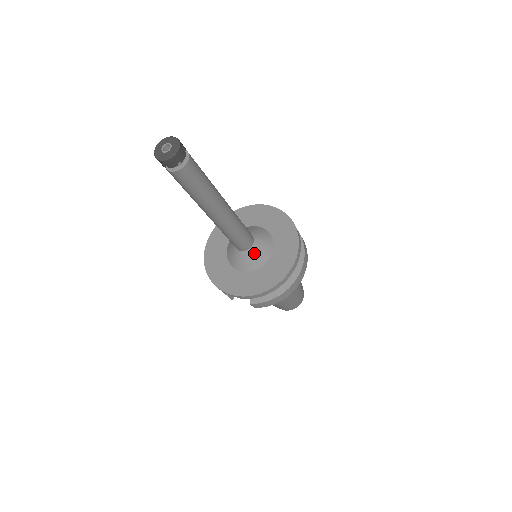
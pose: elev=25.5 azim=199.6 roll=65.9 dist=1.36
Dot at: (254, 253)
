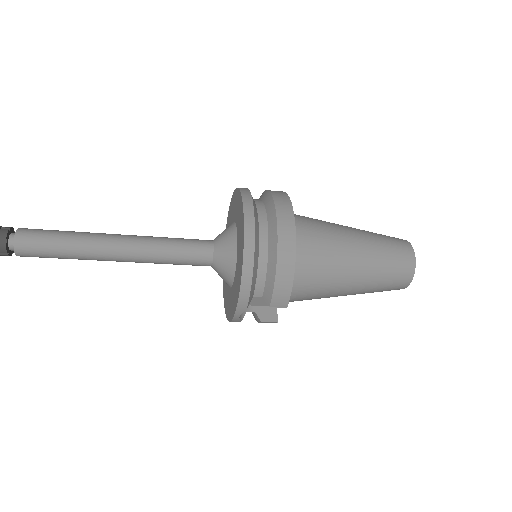
Dot at: (220, 253)
